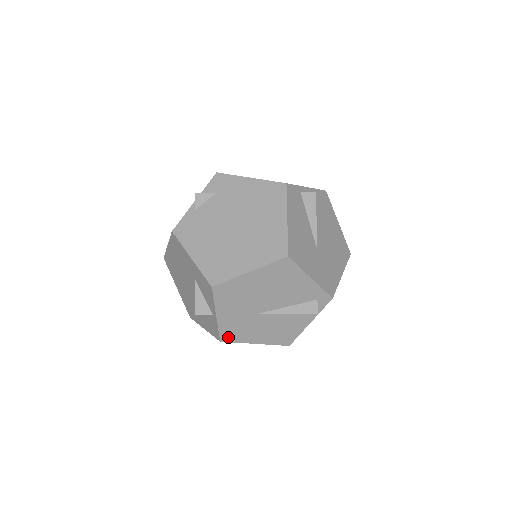
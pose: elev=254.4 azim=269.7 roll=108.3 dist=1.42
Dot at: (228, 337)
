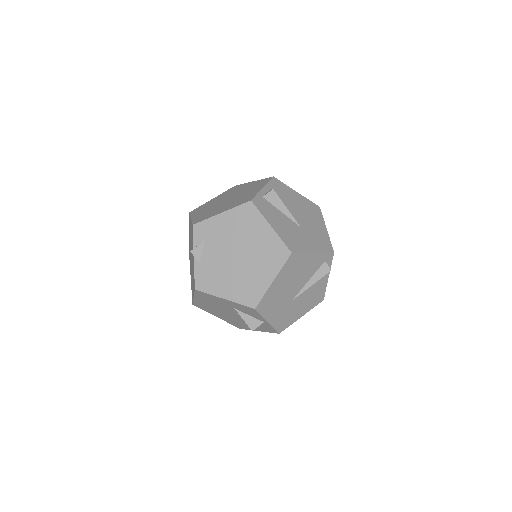
Dot at: (282, 327)
